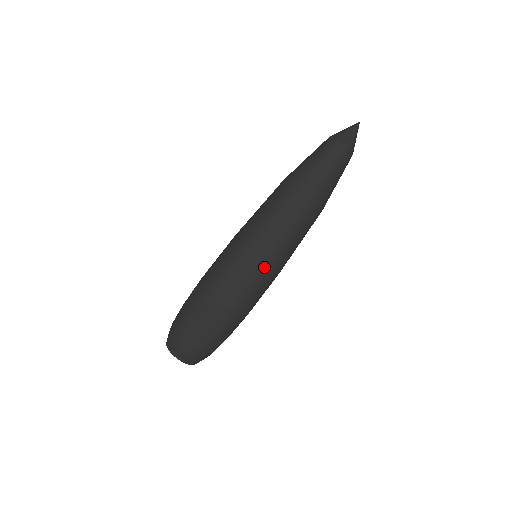
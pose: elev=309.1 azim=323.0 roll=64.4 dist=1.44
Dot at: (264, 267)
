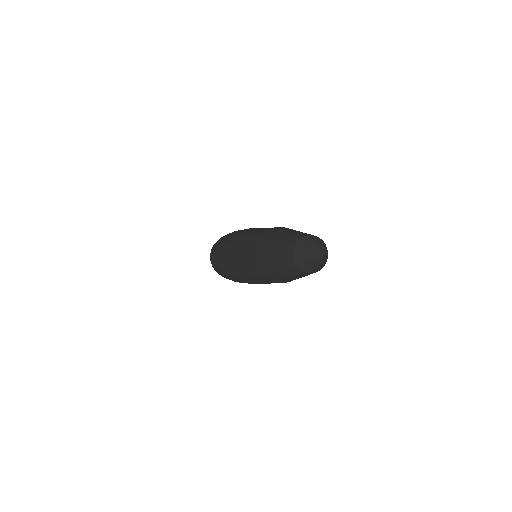
Dot at: occluded
